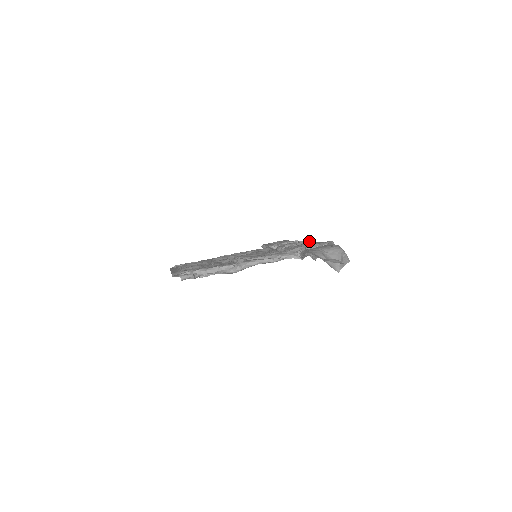
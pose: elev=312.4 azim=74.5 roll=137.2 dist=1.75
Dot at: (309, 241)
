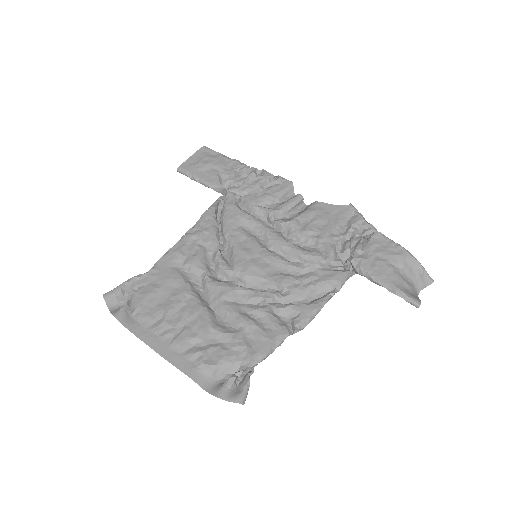
Dot at: (291, 185)
